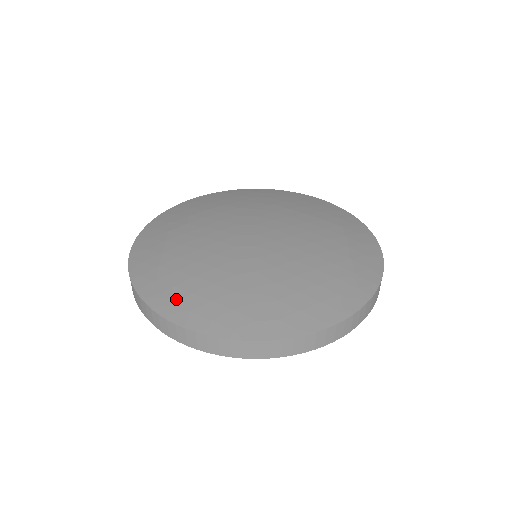
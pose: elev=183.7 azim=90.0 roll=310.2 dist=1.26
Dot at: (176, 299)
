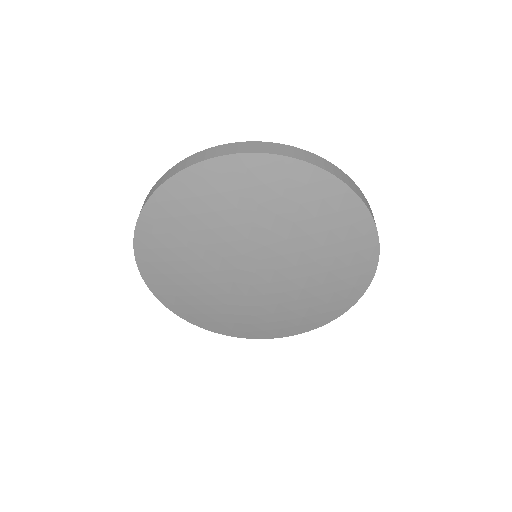
Dot at: occluded
